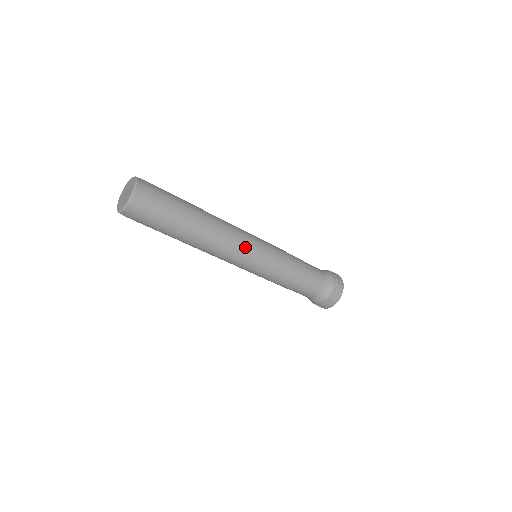
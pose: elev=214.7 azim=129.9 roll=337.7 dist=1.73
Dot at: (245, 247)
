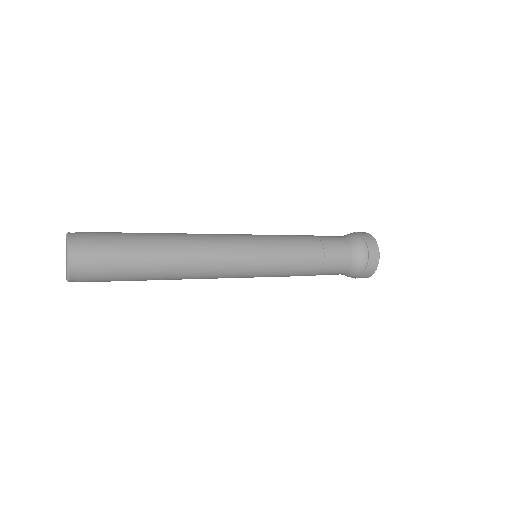
Dot at: (234, 255)
